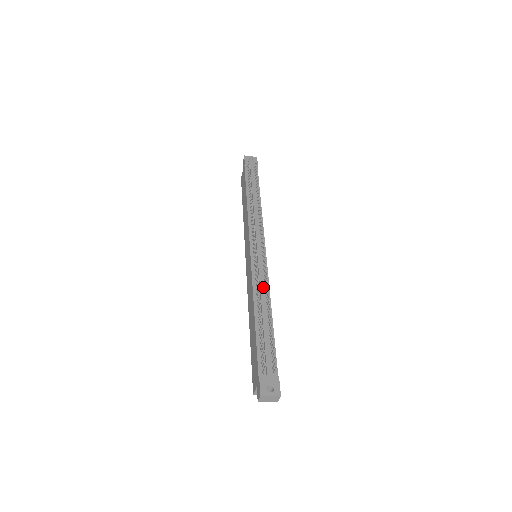
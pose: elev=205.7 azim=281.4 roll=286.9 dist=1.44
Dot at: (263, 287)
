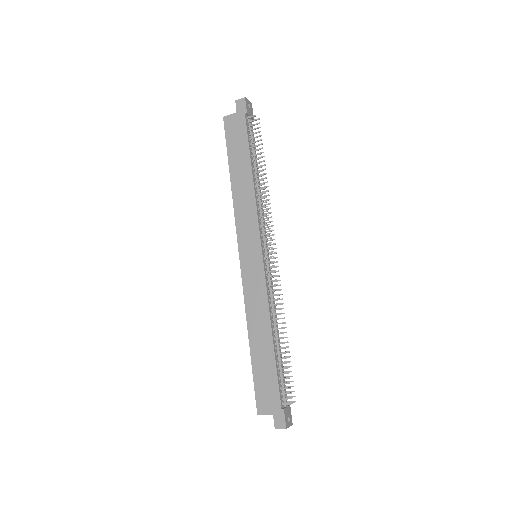
Dot at: (273, 305)
